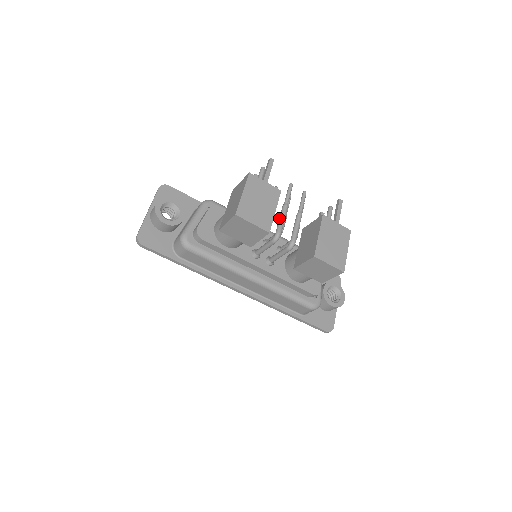
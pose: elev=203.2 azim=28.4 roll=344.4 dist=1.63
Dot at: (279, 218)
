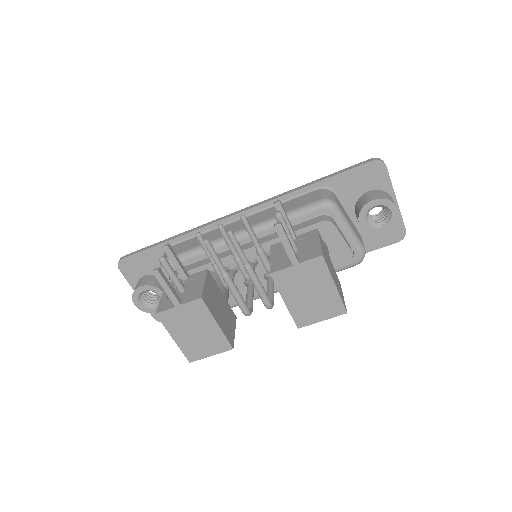
Dot at: occluded
